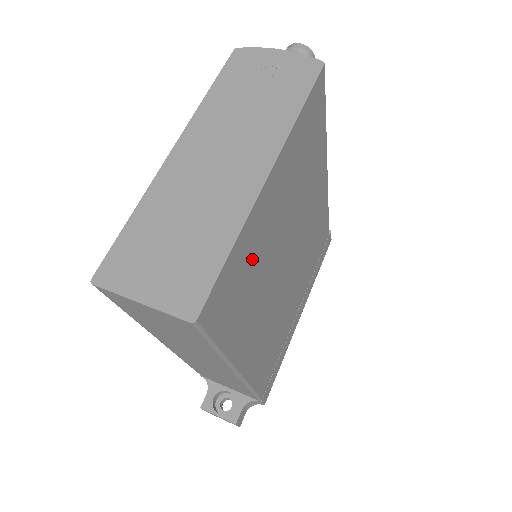
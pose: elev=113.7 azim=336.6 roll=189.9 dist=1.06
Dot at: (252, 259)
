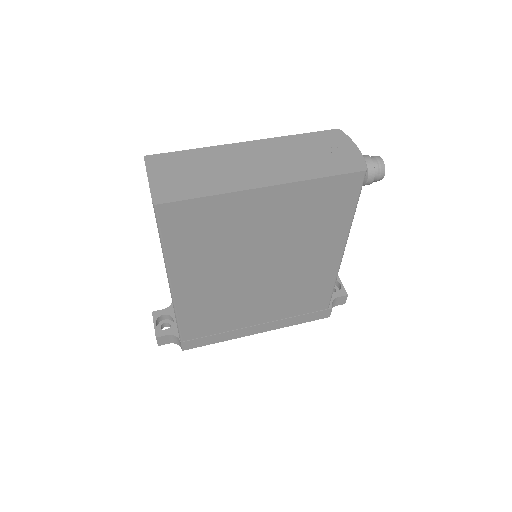
Dot at: (223, 223)
